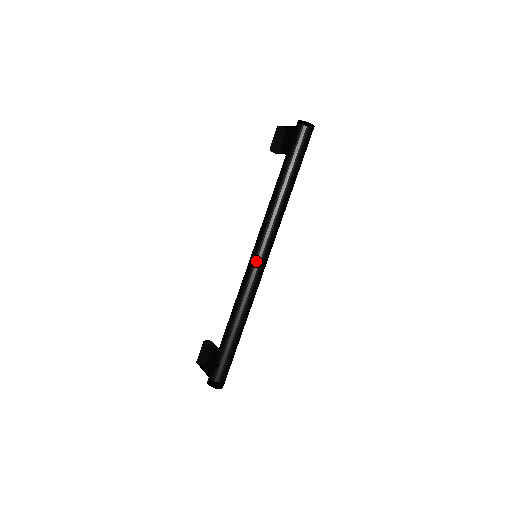
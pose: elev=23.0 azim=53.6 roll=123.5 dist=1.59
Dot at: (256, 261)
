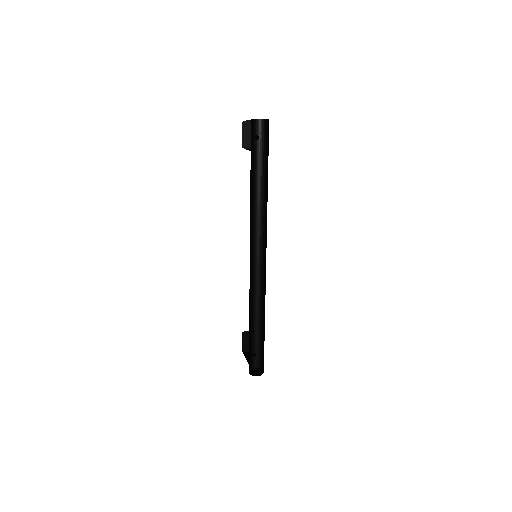
Dot at: (258, 260)
